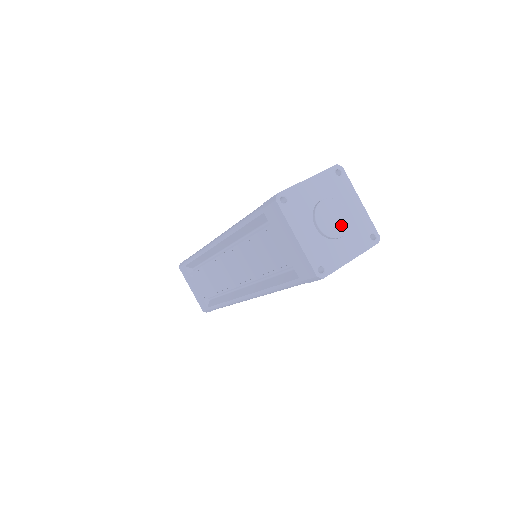
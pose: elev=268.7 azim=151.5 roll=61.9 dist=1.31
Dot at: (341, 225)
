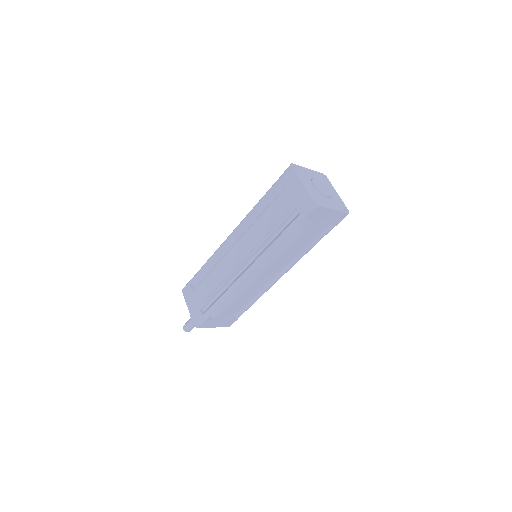
Dot at: (327, 192)
